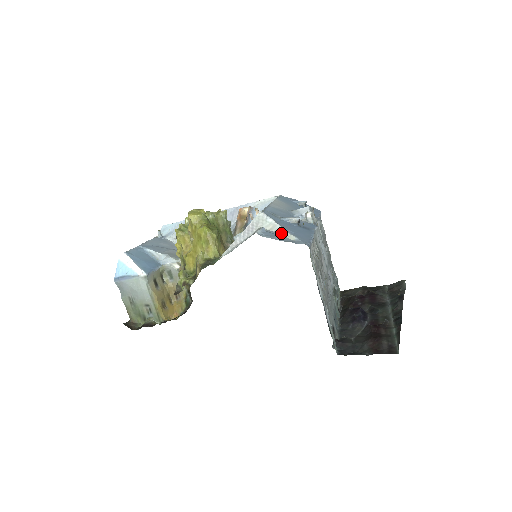
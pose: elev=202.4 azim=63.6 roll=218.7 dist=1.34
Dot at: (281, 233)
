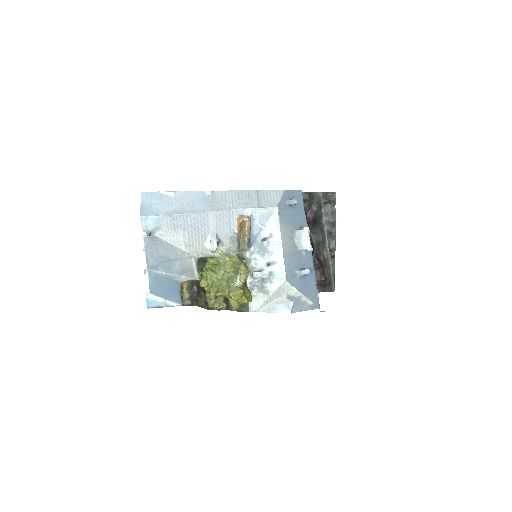
Dot at: (302, 299)
